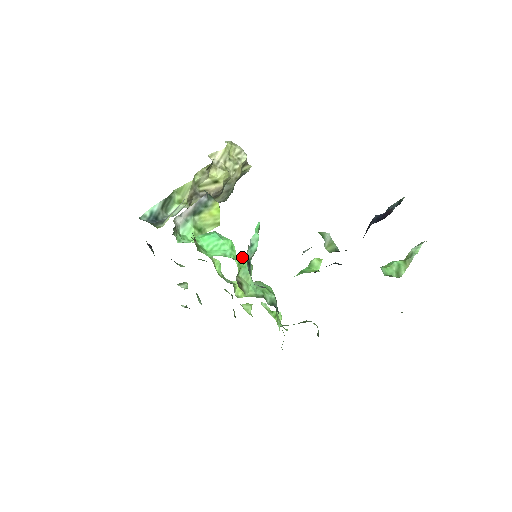
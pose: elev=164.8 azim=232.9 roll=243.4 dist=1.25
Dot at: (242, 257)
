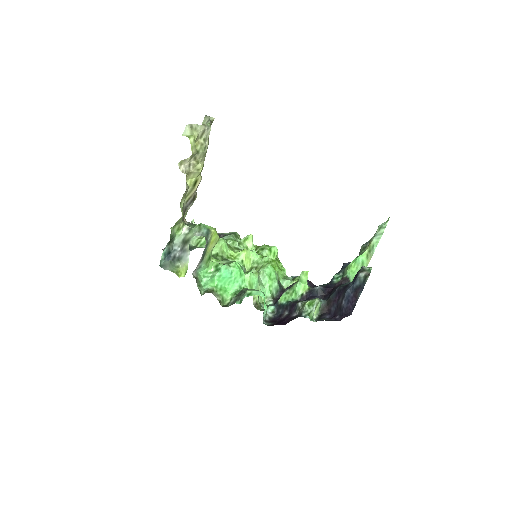
Dot at: (250, 277)
